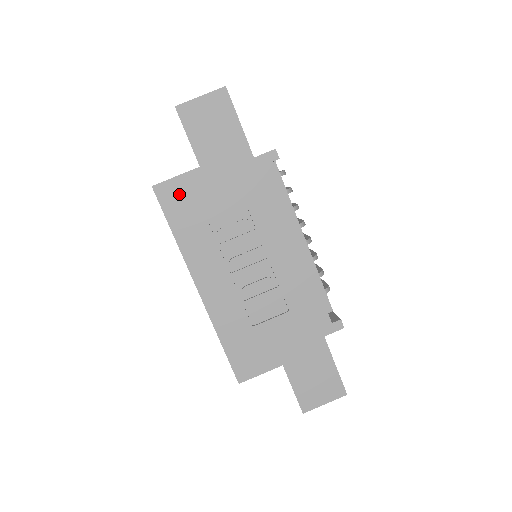
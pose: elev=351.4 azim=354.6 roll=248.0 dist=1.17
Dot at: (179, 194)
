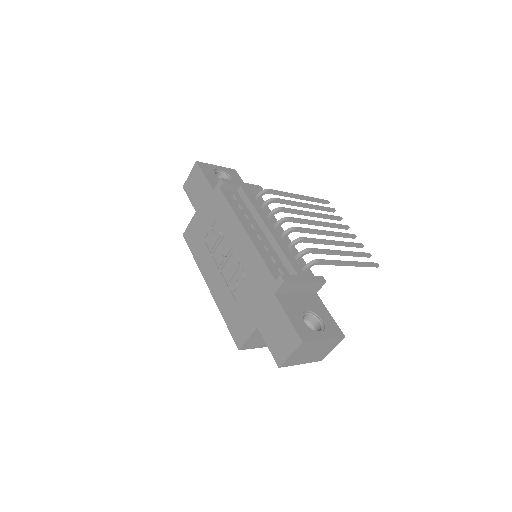
Dot at: (192, 233)
